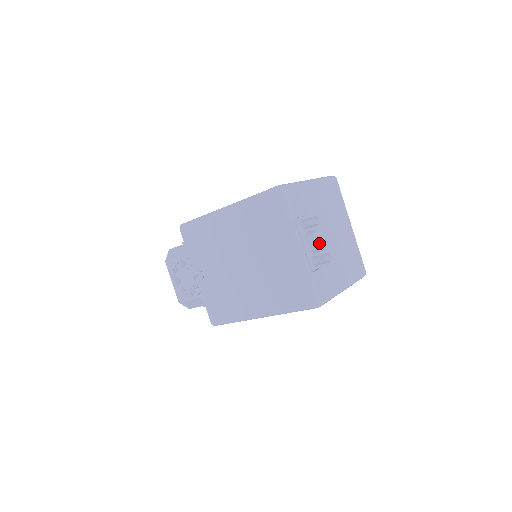
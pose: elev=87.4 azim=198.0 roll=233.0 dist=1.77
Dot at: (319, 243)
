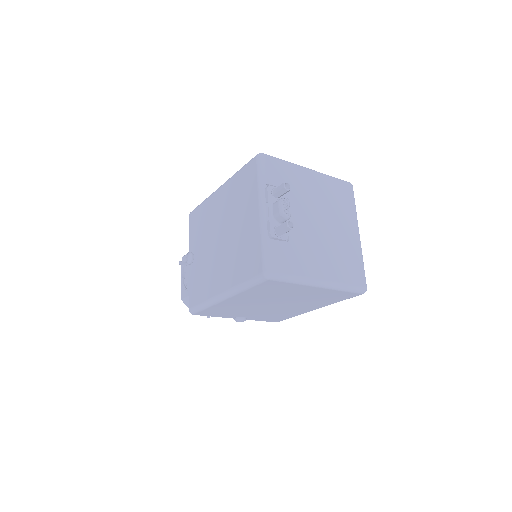
Dot at: (283, 209)
